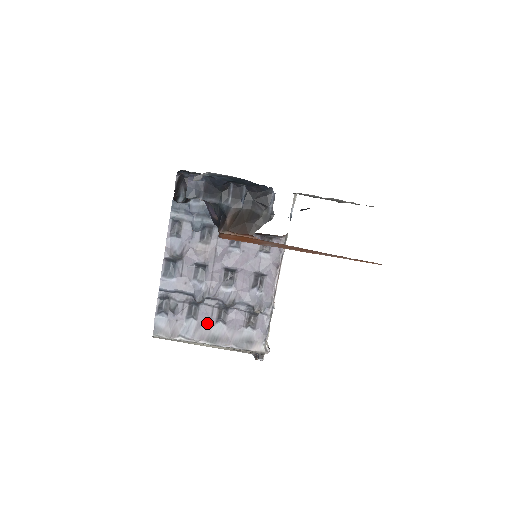
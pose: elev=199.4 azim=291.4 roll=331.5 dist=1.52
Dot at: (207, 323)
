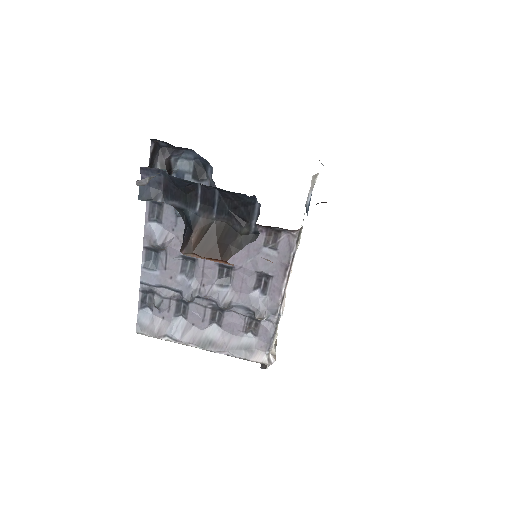
Dot at: (199, 324)
